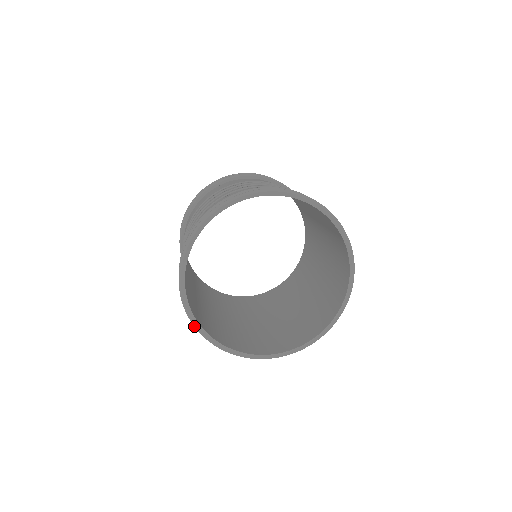
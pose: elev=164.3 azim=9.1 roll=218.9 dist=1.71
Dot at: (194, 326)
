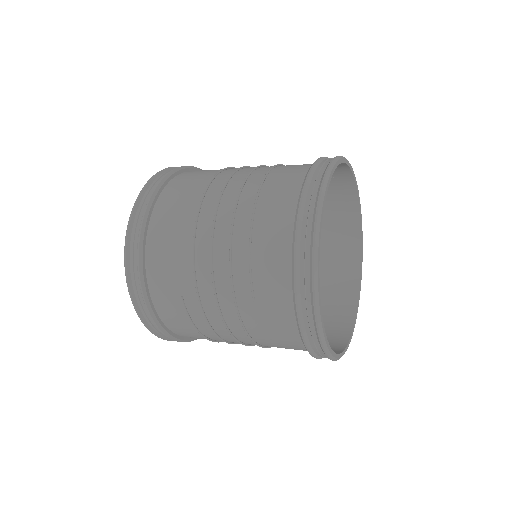
Dot at: (315, 294)
